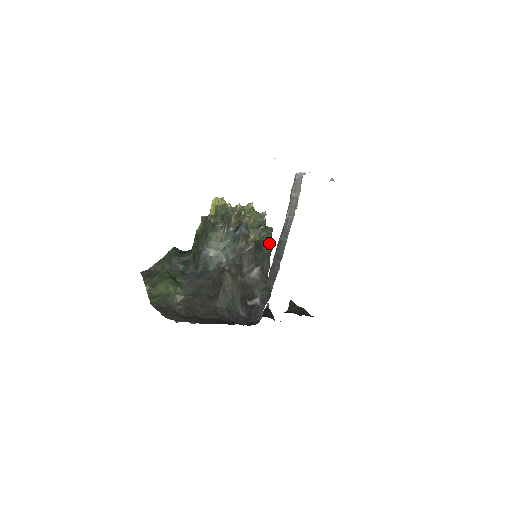
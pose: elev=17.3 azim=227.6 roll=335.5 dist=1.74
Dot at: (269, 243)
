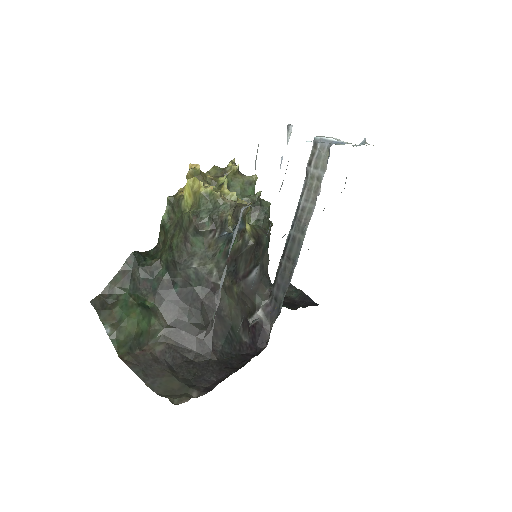
Dot at: (267, 227)
